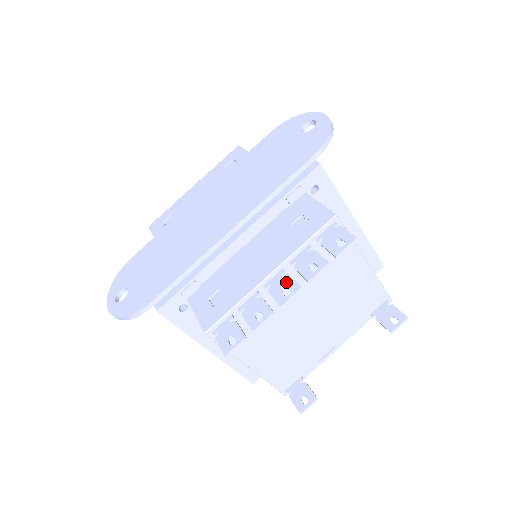
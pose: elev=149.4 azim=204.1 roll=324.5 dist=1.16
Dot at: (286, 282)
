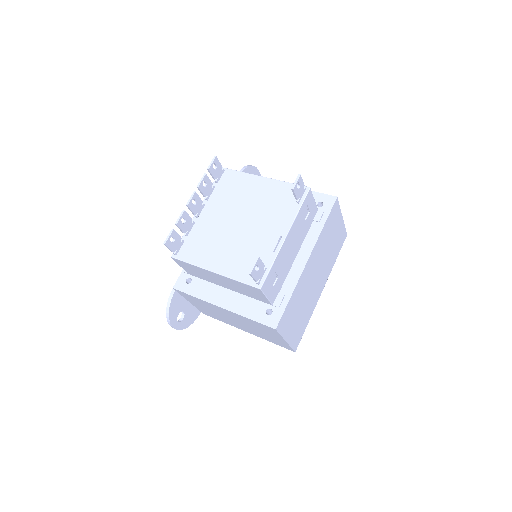
Dot at: (197, 202)
